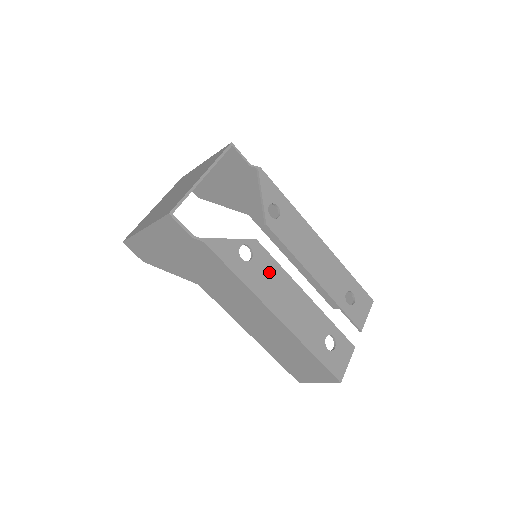
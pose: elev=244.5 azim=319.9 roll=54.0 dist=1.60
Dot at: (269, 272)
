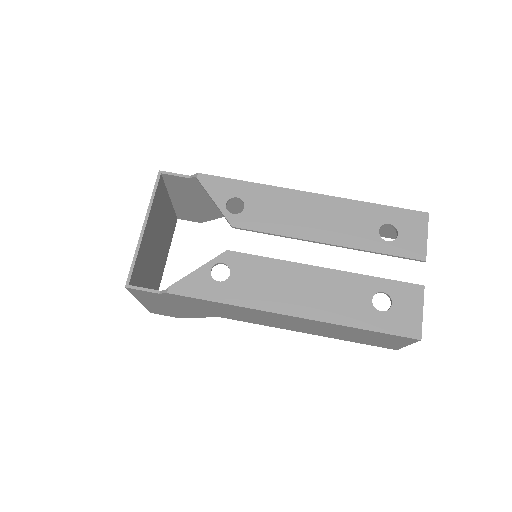
Dot at: (258, 274)
